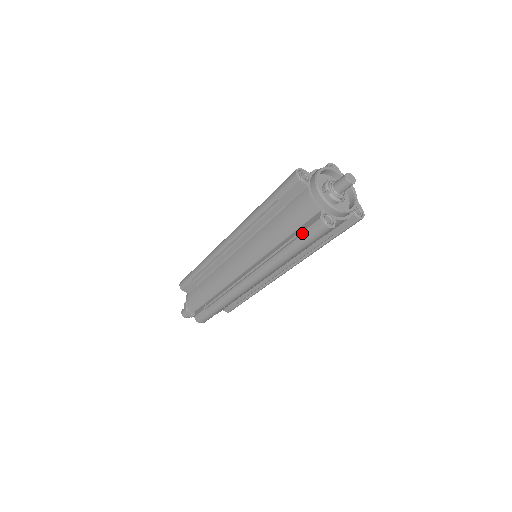
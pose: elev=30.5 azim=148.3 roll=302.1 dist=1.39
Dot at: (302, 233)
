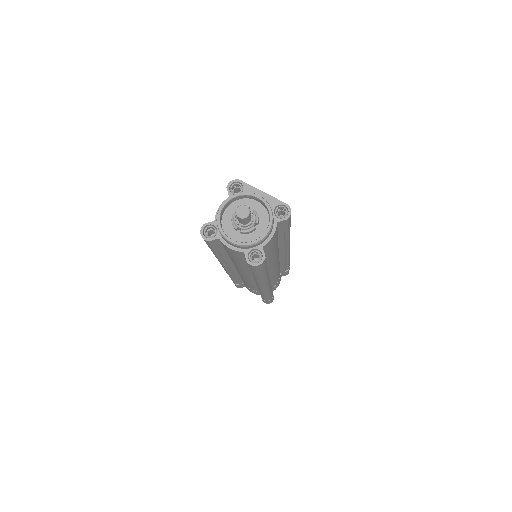
Dot at: (250, 269)
